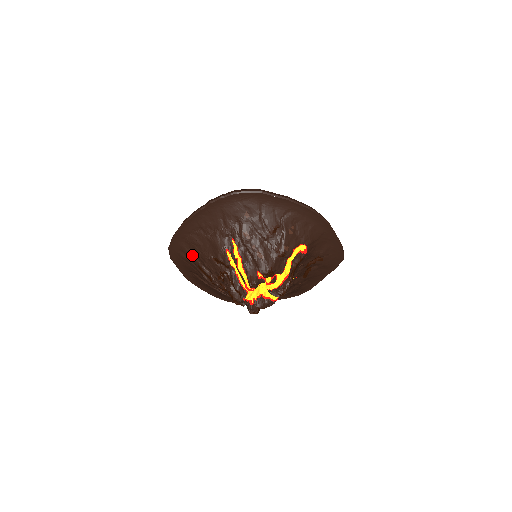
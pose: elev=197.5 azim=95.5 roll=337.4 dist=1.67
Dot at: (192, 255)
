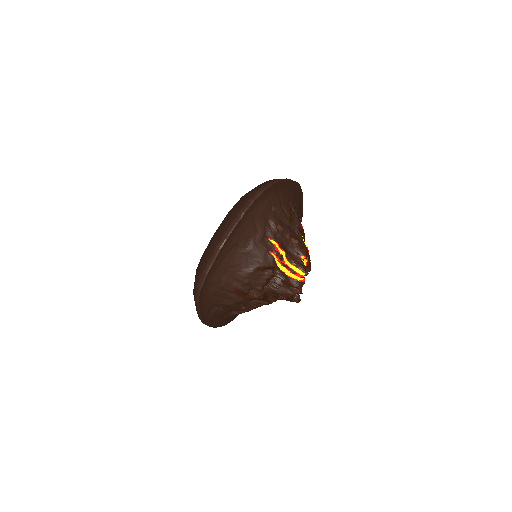
Dot at: (227, 282)
